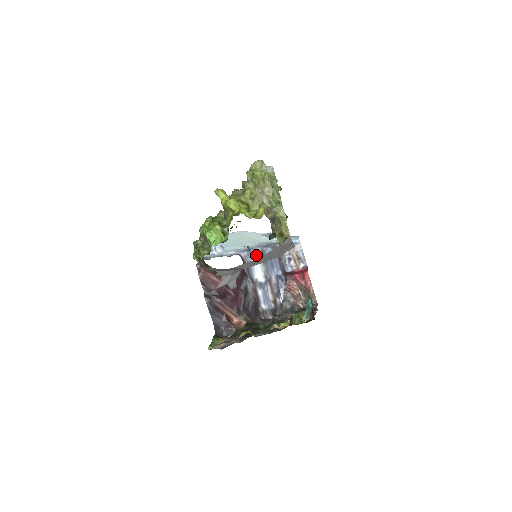
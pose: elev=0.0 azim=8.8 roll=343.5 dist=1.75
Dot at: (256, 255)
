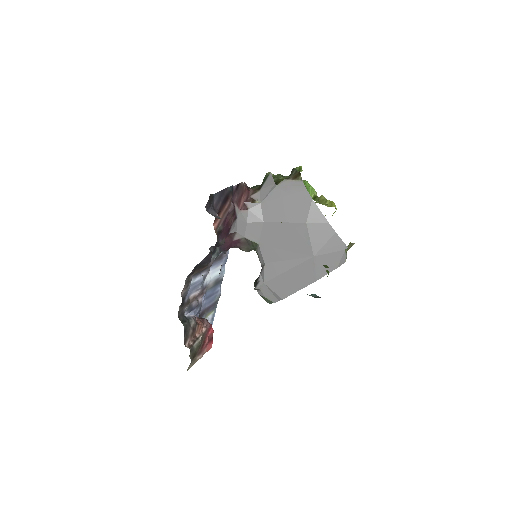
Dot at: (222, 271)
